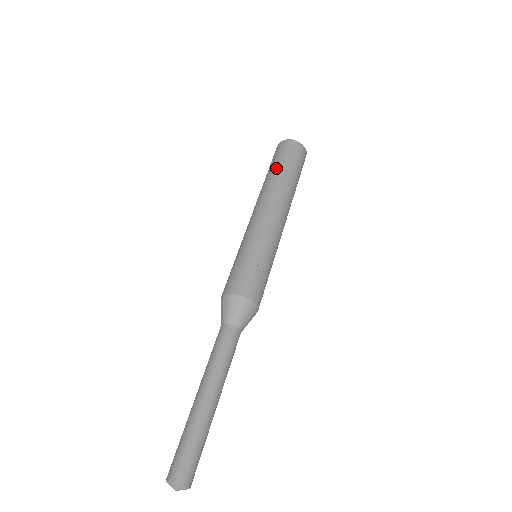
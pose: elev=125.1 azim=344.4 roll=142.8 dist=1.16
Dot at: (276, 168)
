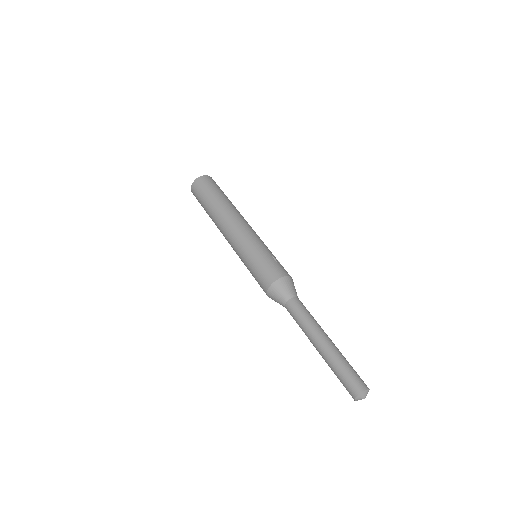
Dot at: (214, 197)
